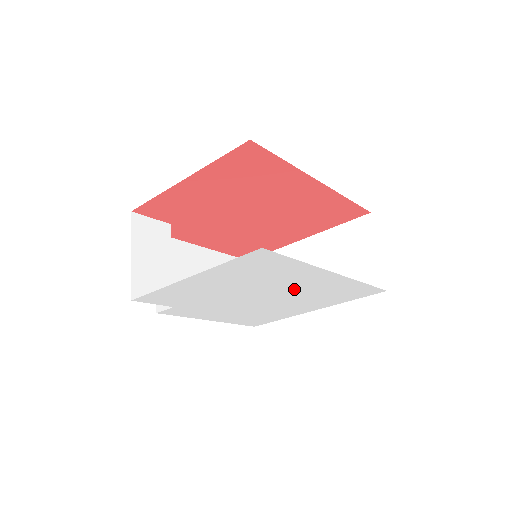
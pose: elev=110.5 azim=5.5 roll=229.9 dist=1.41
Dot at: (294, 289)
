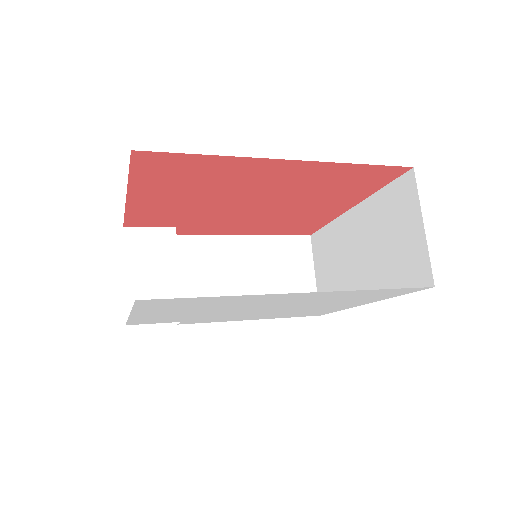
Dot at: (283, 303)
